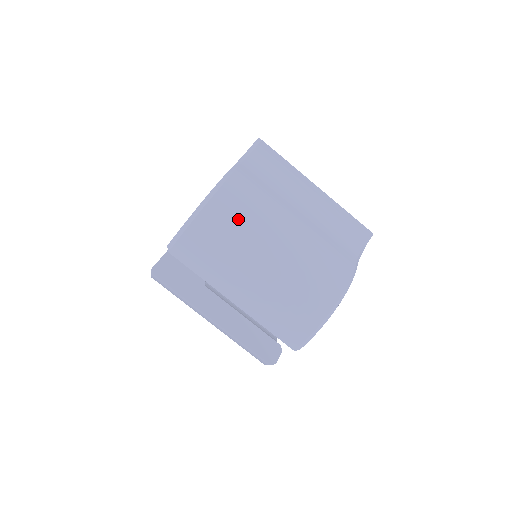
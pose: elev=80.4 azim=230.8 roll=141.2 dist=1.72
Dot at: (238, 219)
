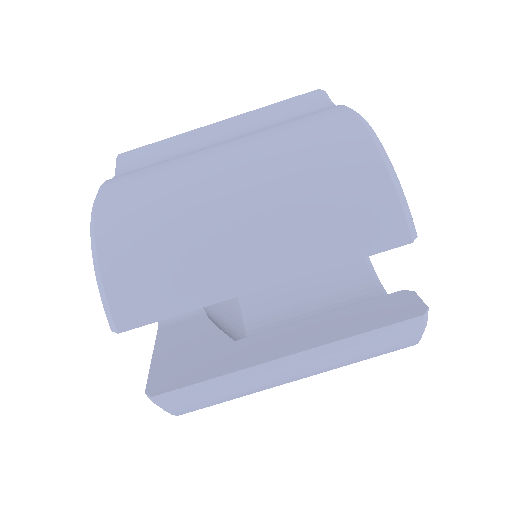
Dot at: (148, 200)
